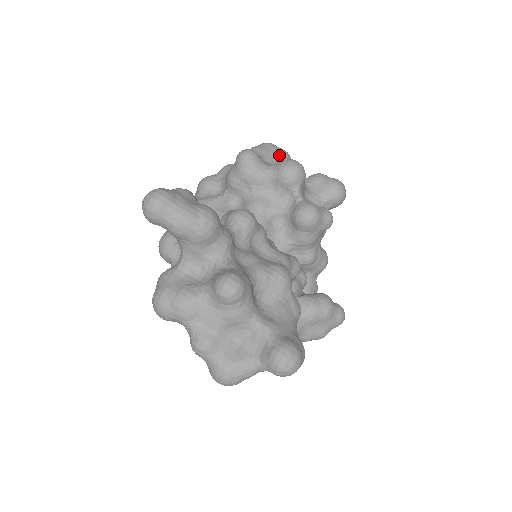
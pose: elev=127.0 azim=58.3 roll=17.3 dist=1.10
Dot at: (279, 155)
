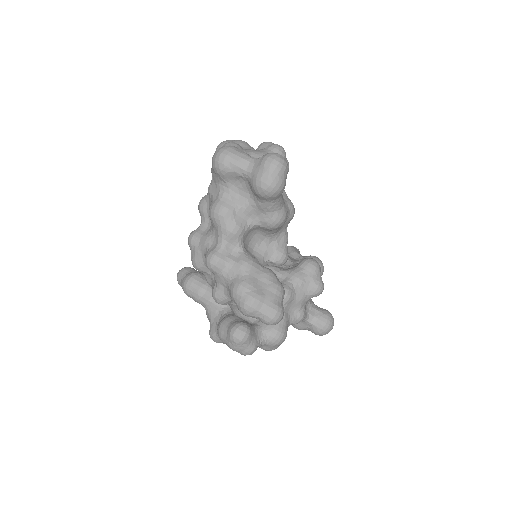
Dot at: occluded
